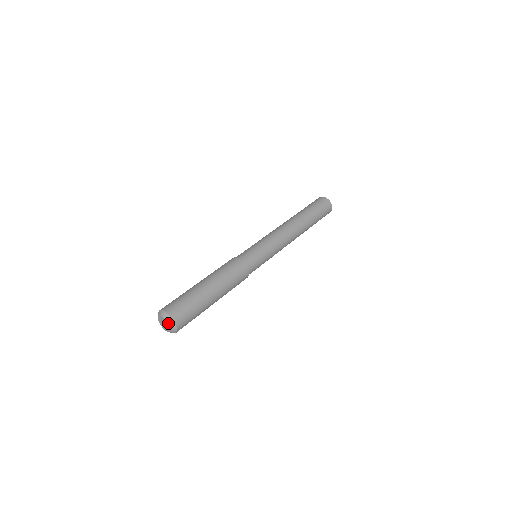
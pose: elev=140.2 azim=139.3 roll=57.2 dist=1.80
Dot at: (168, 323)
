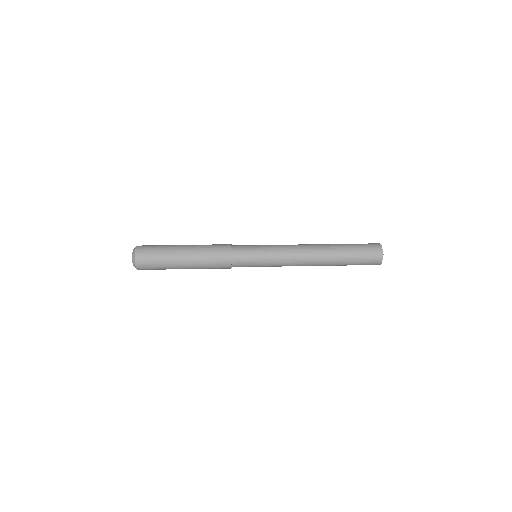
Dot at: occluded
